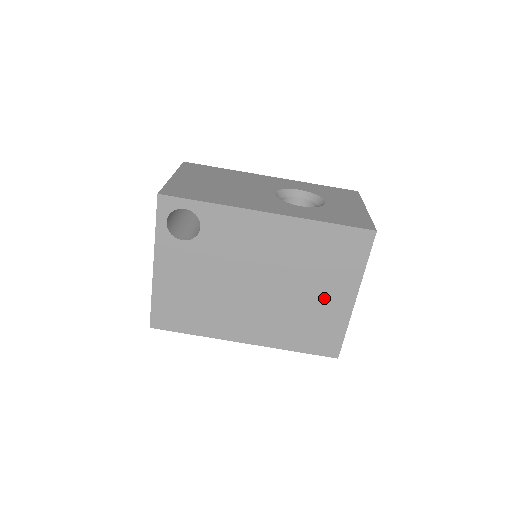
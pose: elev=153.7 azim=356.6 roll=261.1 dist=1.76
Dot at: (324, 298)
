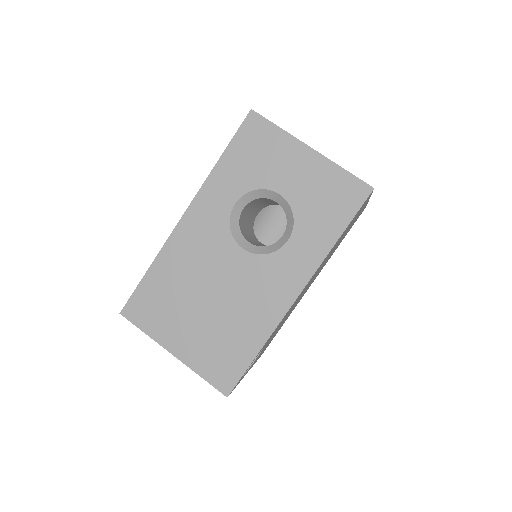
Dot at: occluded
